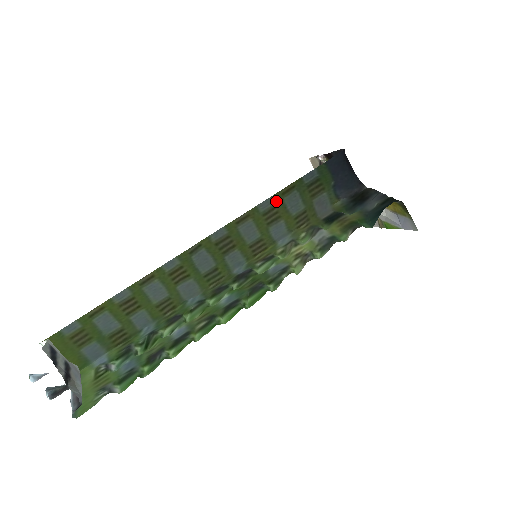
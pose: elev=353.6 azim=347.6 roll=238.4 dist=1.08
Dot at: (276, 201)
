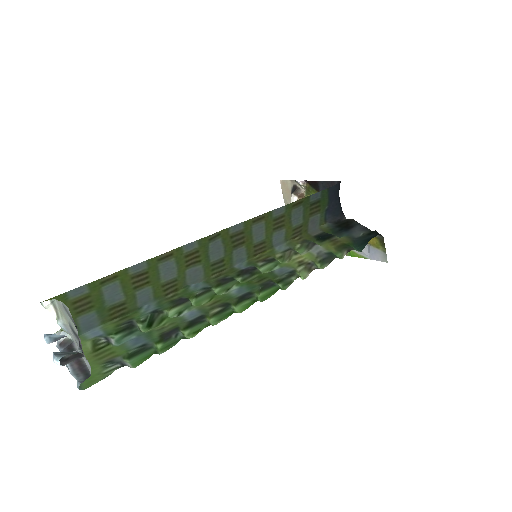
Dot at: (286, 211)
